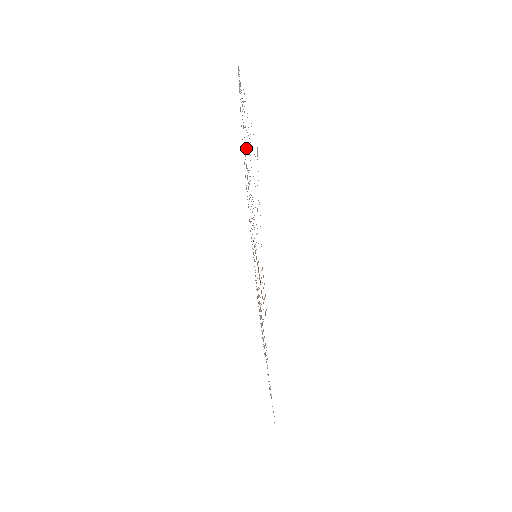
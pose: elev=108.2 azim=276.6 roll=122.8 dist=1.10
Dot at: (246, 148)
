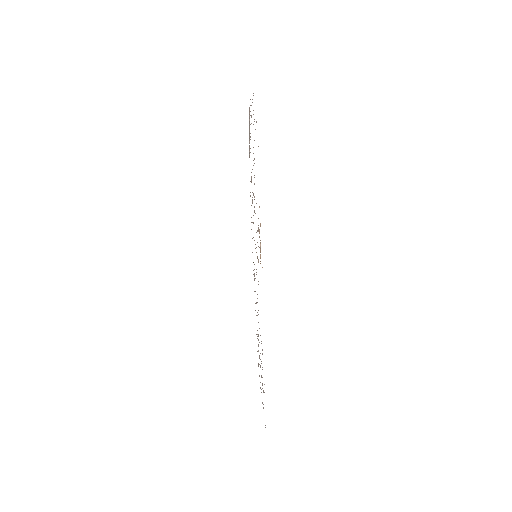
Dot at: occluded
